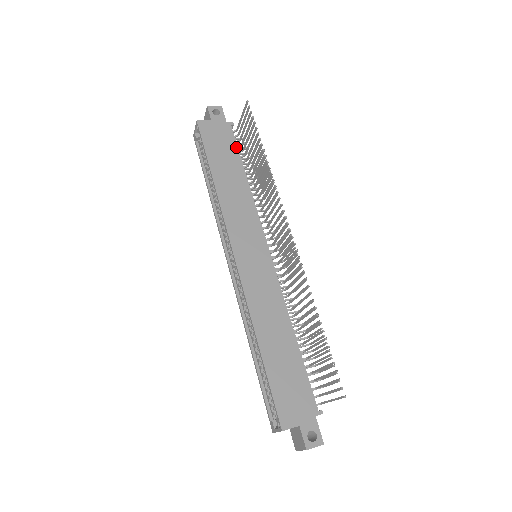
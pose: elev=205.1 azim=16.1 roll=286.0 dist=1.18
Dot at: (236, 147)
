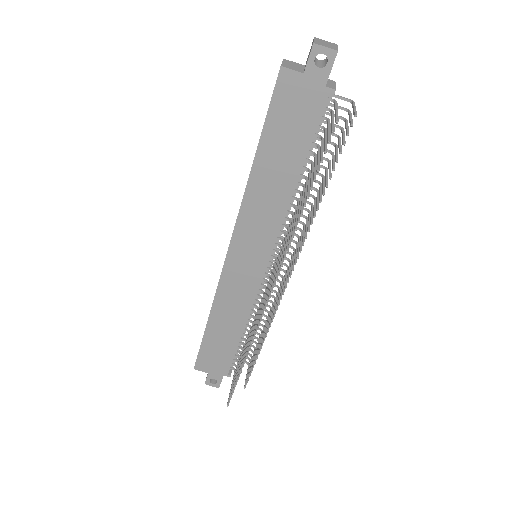
Dot at: (312, 133)
